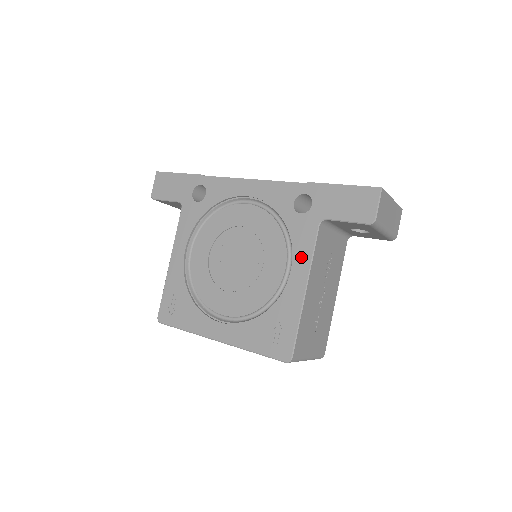
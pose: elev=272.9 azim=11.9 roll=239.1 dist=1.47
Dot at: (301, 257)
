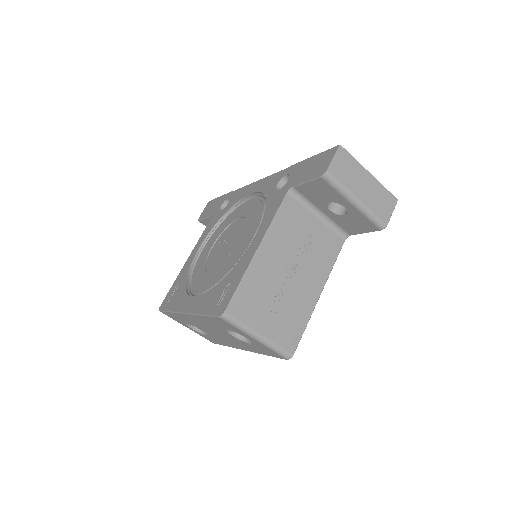
Dot at: (265, 223)
